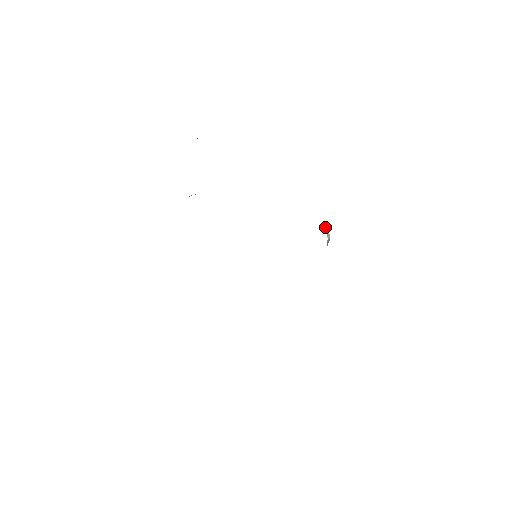
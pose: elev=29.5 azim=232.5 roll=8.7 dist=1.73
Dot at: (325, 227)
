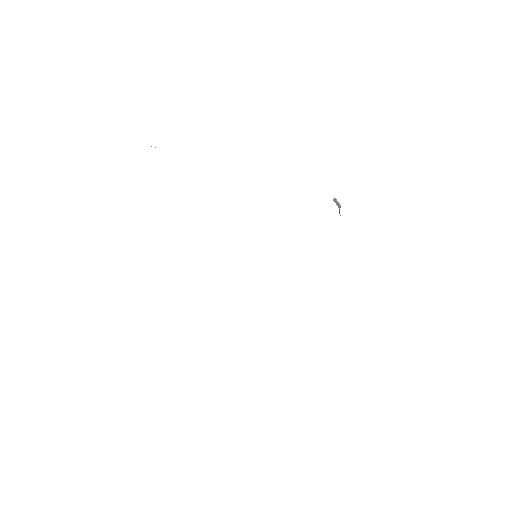
Dot at: (334, 201)
